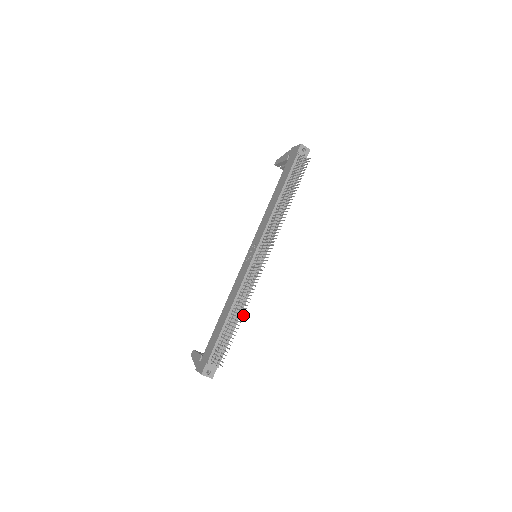
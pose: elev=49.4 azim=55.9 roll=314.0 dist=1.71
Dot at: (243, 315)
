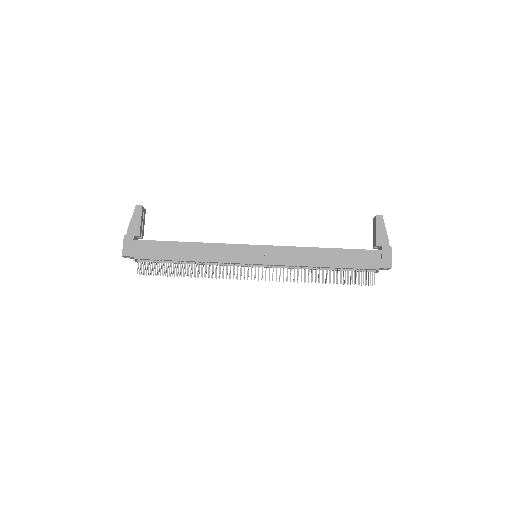
Dot at: occluded
